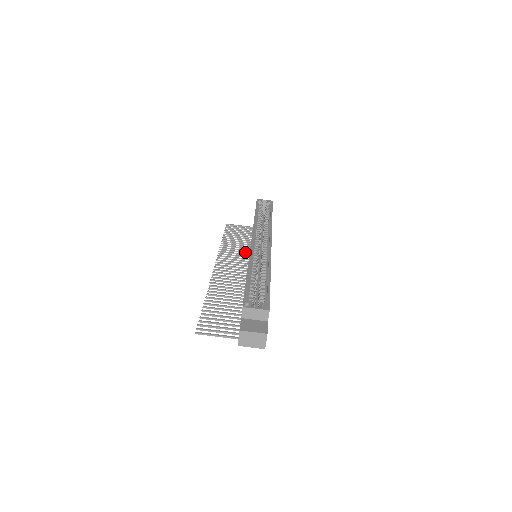
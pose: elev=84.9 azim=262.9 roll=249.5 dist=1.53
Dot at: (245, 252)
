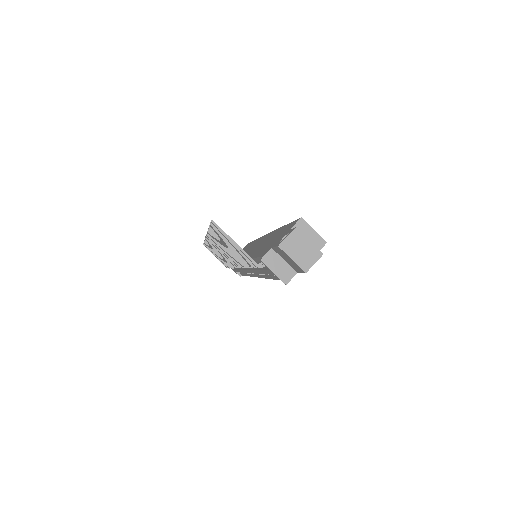
Dot at: occluded
